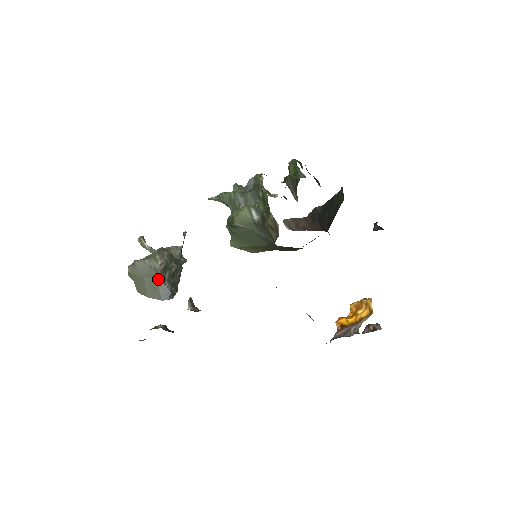
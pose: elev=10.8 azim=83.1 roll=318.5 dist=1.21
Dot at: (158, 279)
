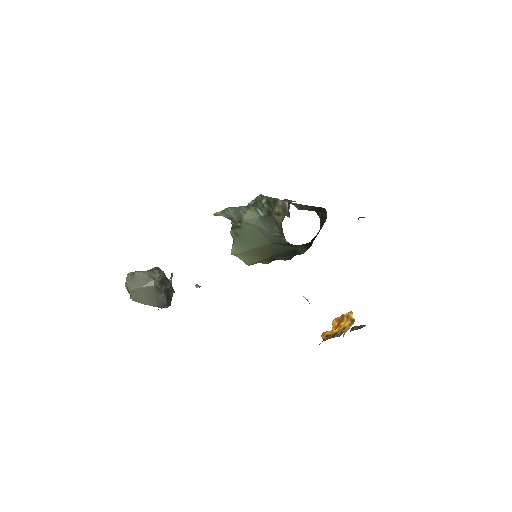
Dot at: (156, 288)
